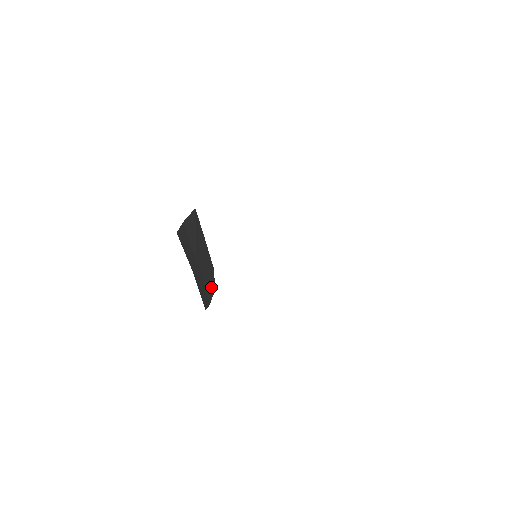
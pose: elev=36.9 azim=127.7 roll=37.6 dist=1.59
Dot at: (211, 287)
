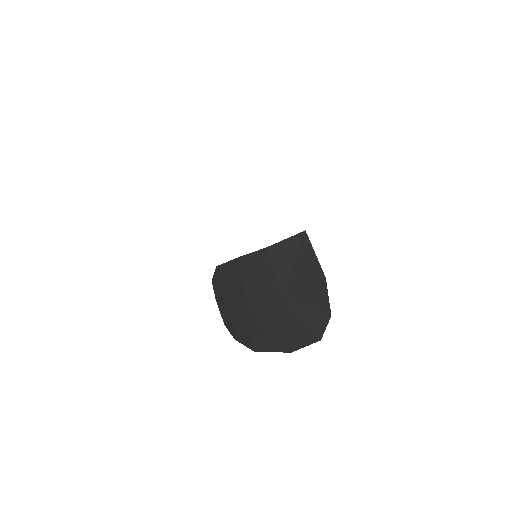
Dot at: (311, 335)
